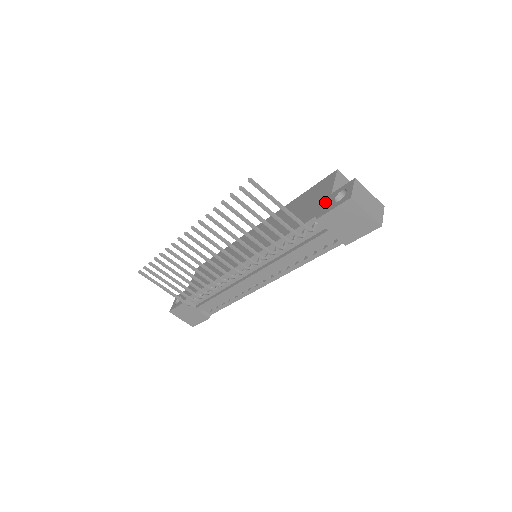
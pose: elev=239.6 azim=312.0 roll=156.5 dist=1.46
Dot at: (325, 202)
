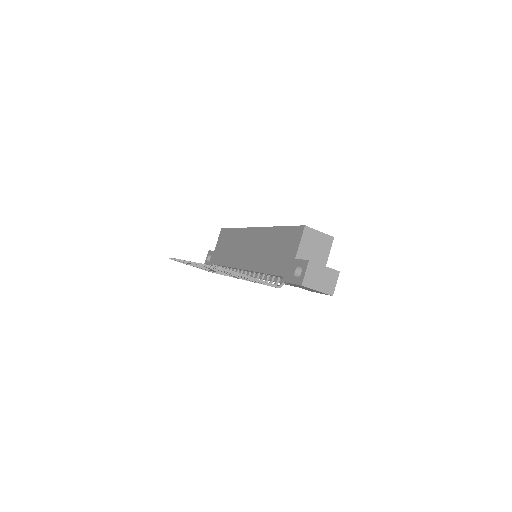
Dot at: (290, 266)
